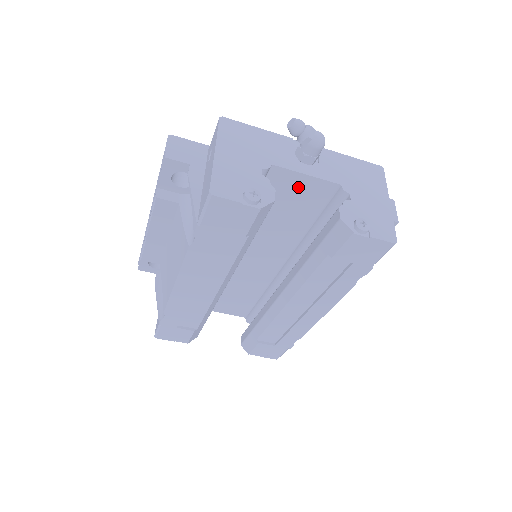
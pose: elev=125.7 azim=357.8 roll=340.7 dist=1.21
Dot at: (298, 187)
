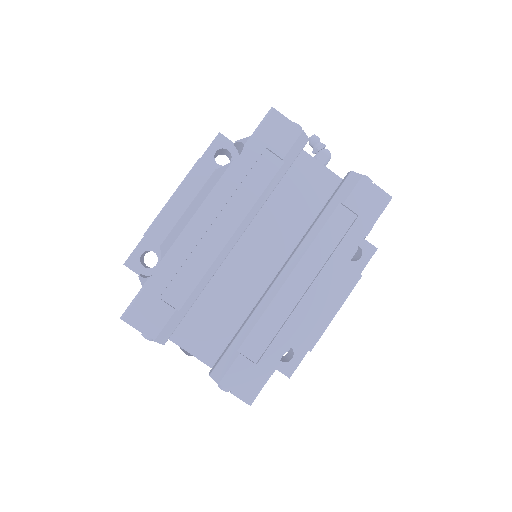
Dot at: (312, 174)
